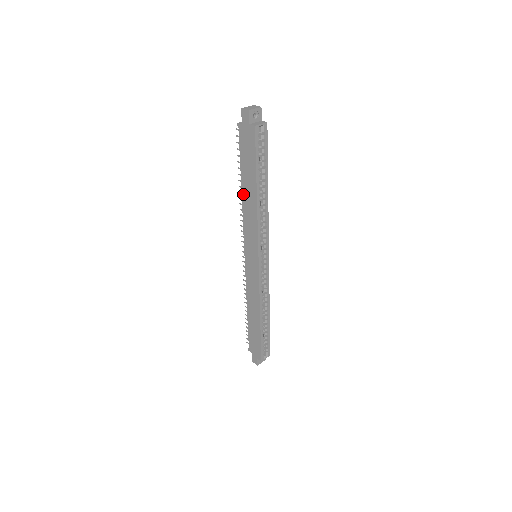
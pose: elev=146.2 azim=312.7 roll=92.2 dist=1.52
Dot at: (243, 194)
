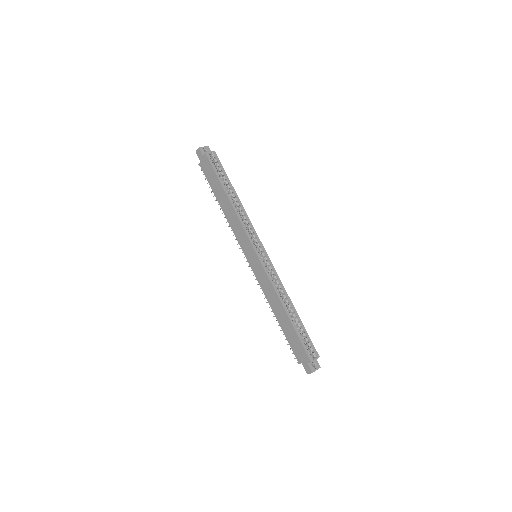
Dot at: (223, 209)
